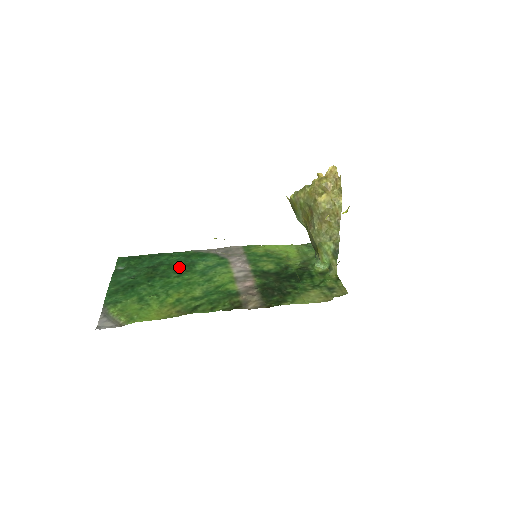
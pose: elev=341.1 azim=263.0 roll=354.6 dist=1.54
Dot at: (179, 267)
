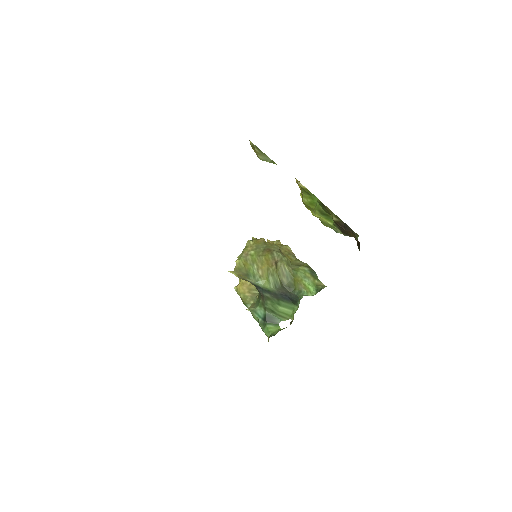
Dot at: occluded
